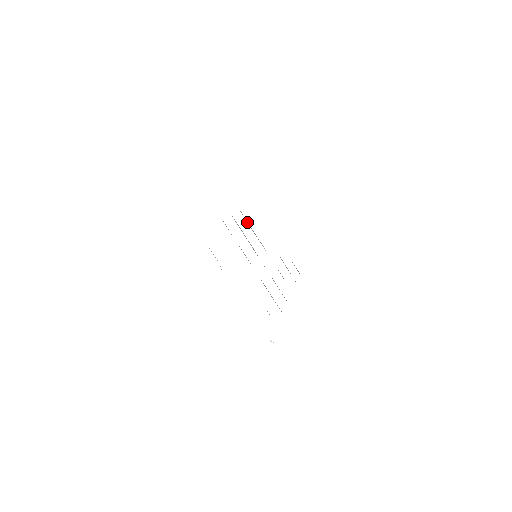
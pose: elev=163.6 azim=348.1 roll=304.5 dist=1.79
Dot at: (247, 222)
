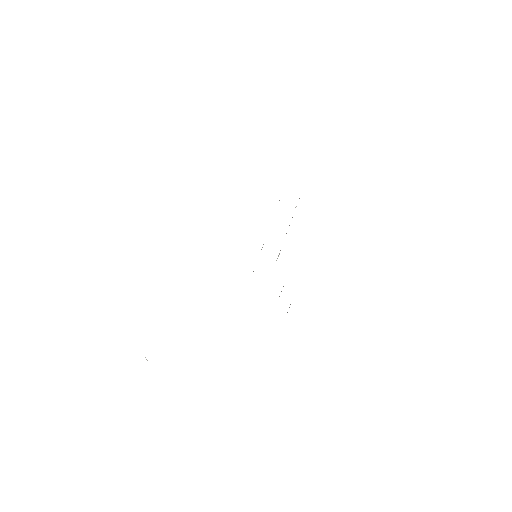
Dot at: occluded
